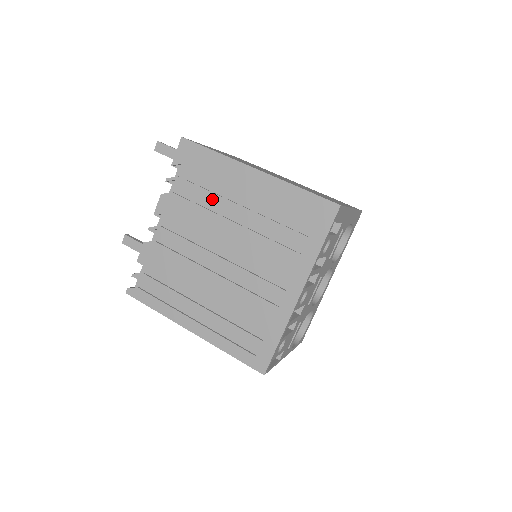
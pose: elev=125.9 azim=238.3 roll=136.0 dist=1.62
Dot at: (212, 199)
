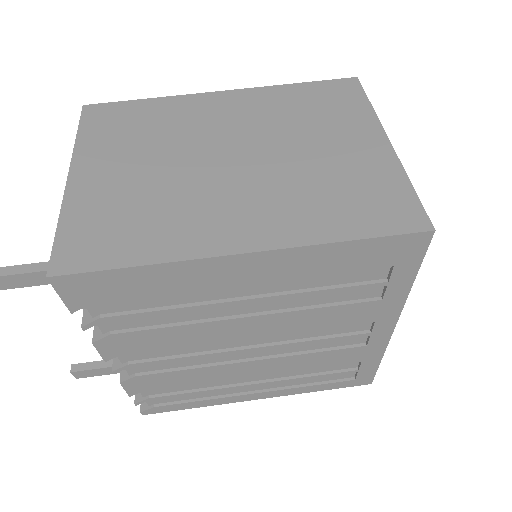
Dot at: (188, 310)
